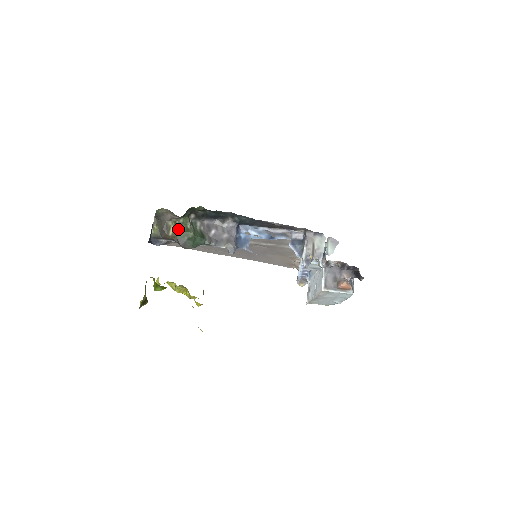
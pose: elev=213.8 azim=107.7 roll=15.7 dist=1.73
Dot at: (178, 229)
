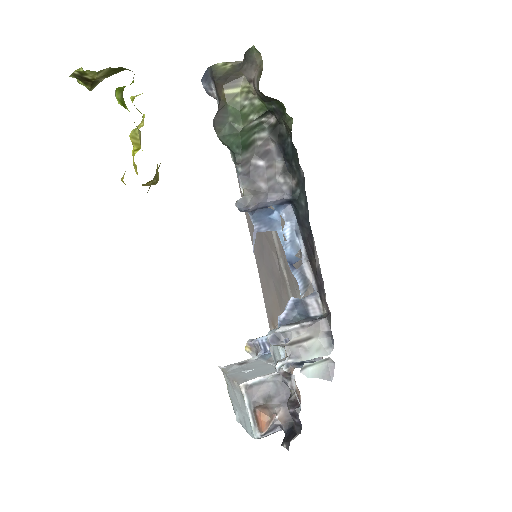
Dot at: (240, 101)
